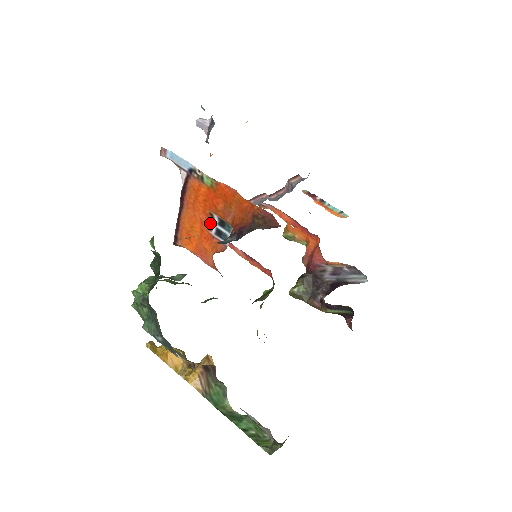
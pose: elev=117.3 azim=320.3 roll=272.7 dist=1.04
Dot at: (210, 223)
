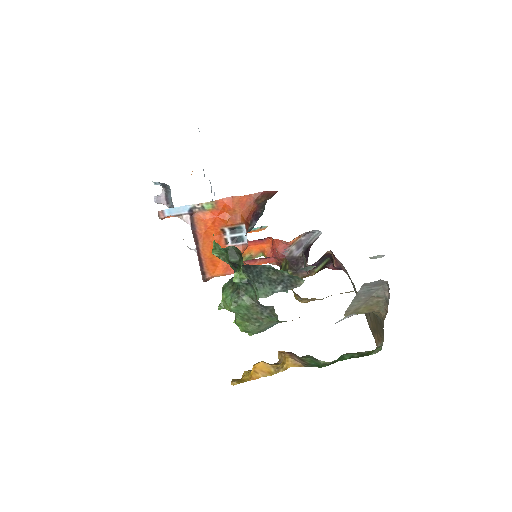
Dot at: (224, 238)
